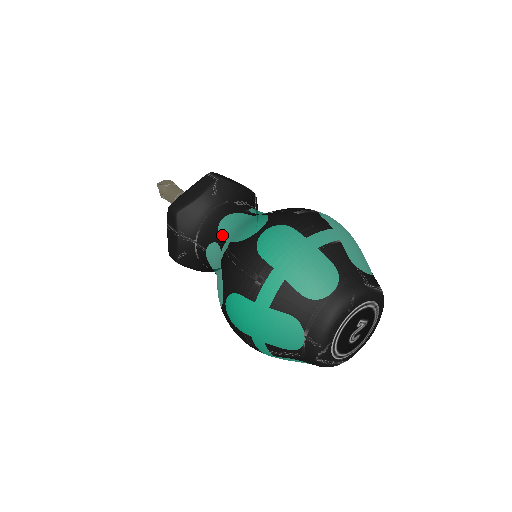
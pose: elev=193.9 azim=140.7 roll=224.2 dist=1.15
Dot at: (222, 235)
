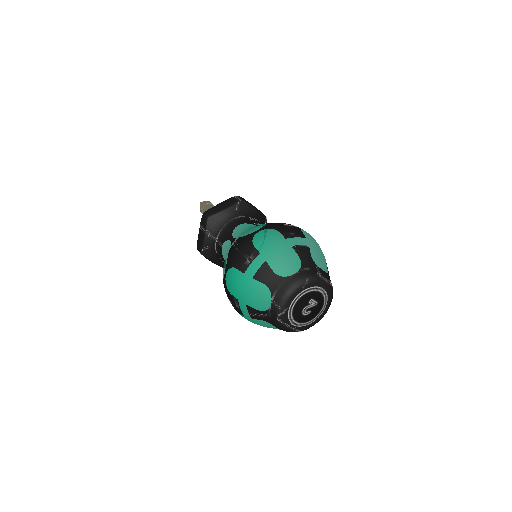
Dot at: (235, 235)
